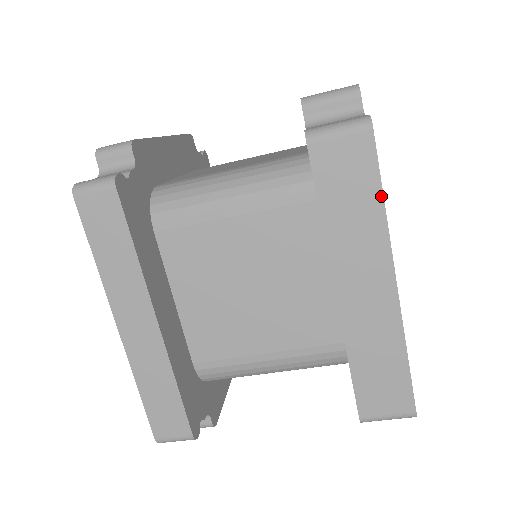
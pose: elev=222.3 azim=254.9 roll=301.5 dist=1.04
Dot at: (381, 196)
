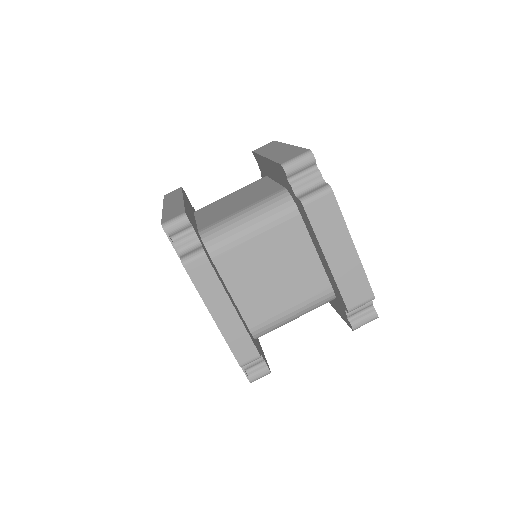
Dot at: (279, 142)
